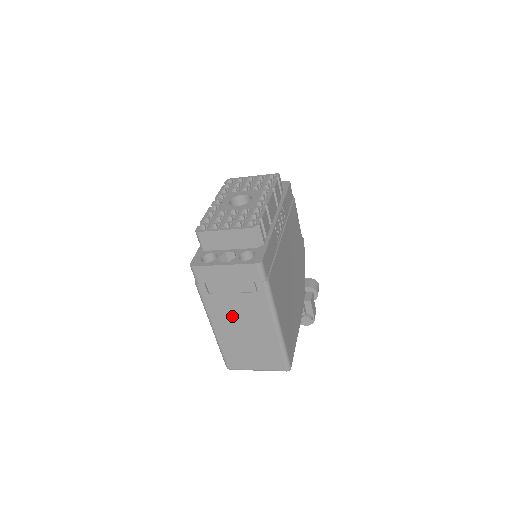
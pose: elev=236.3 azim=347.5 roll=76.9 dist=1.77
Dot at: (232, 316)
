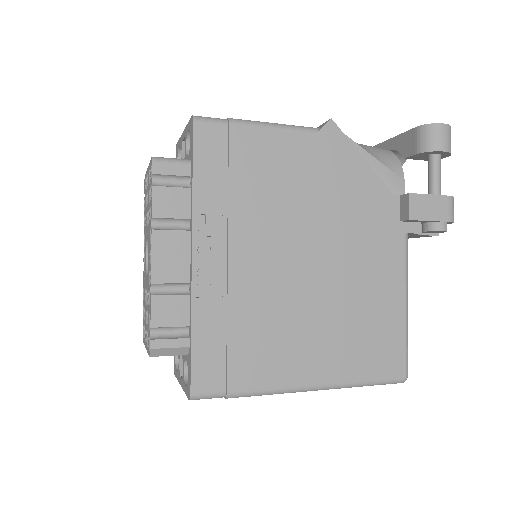
Dot at: occluded
